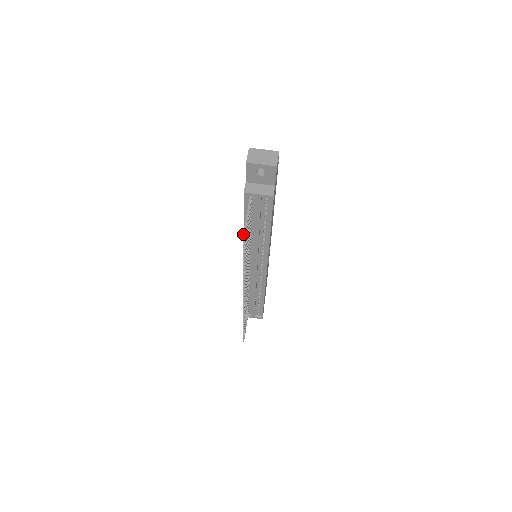
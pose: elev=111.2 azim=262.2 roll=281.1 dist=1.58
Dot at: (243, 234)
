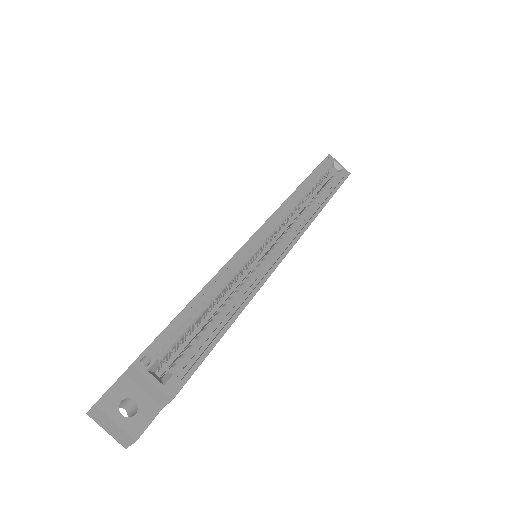
Dot at: occluded
